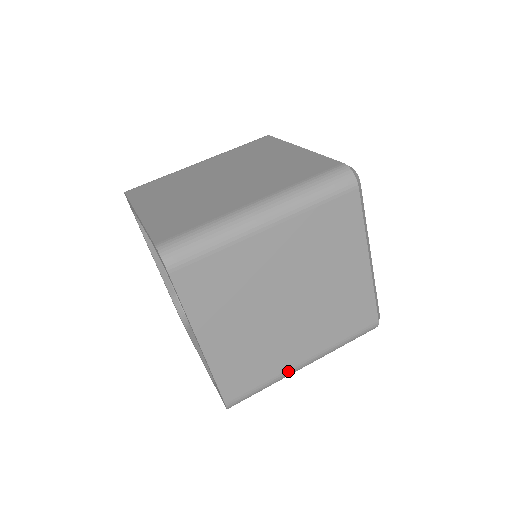
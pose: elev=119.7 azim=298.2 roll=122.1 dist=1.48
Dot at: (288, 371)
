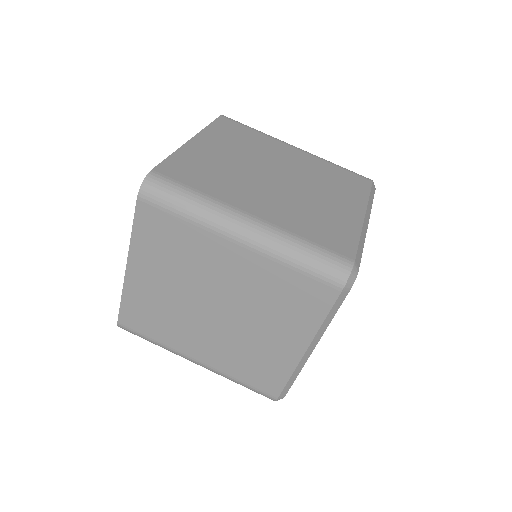
Dot at: (178, 352)
